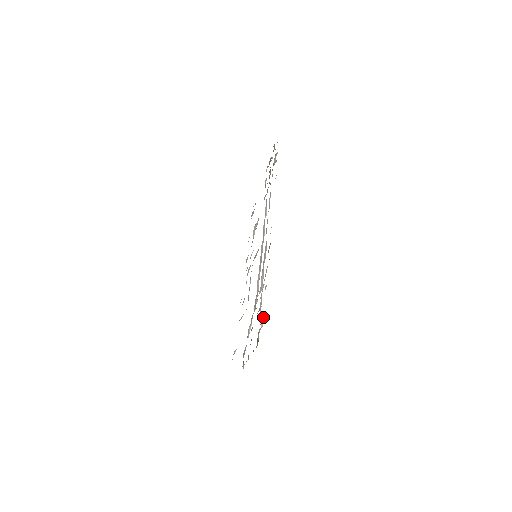
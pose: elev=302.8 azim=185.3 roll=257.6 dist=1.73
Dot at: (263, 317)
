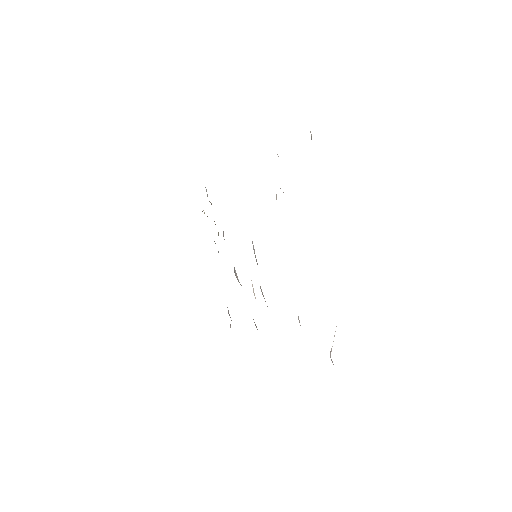
Dot at: occluded
